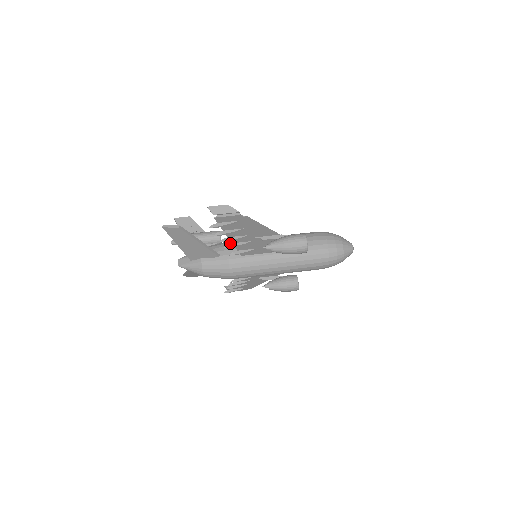
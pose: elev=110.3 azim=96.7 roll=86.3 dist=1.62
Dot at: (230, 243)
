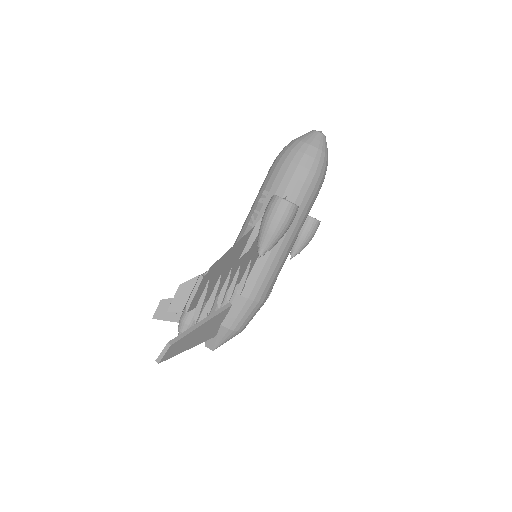
Dot at: occluded
